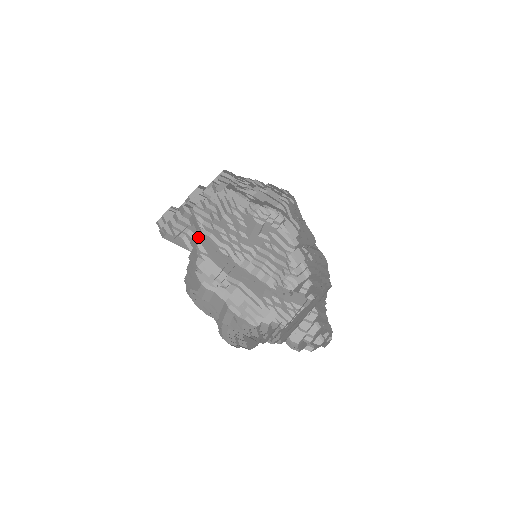
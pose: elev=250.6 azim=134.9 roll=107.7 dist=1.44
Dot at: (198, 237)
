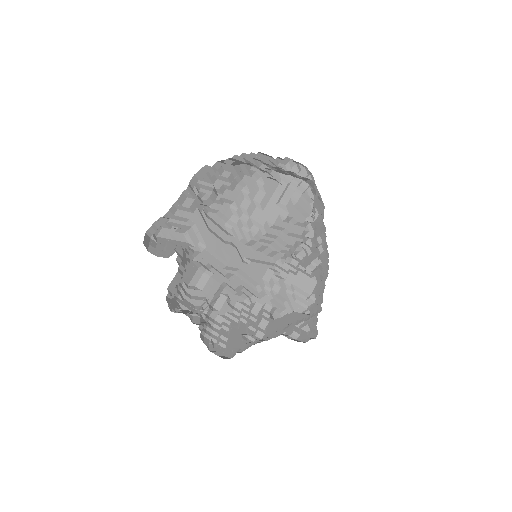
Dot at: (179, 274)
